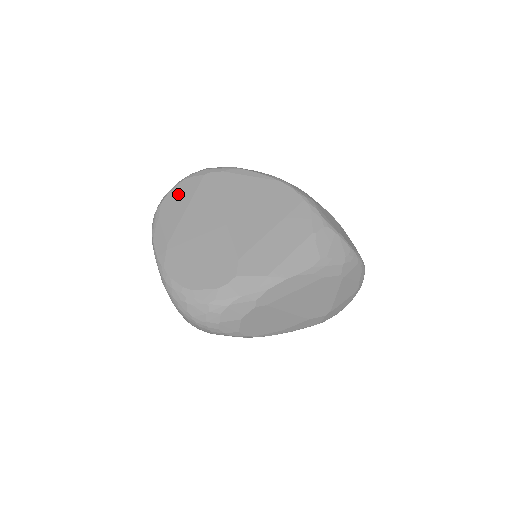
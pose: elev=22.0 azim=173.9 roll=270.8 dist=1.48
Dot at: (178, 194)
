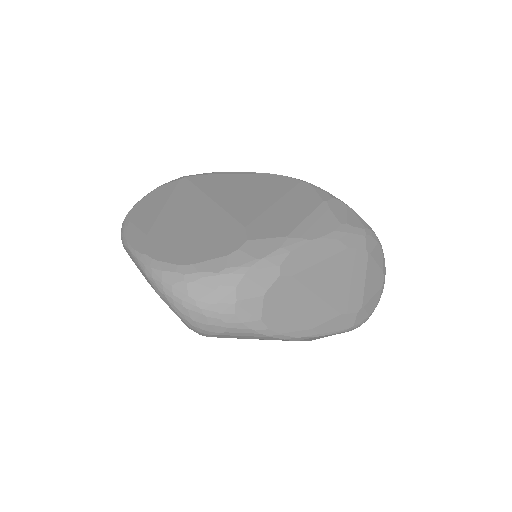
Dot at: (151, 199)
